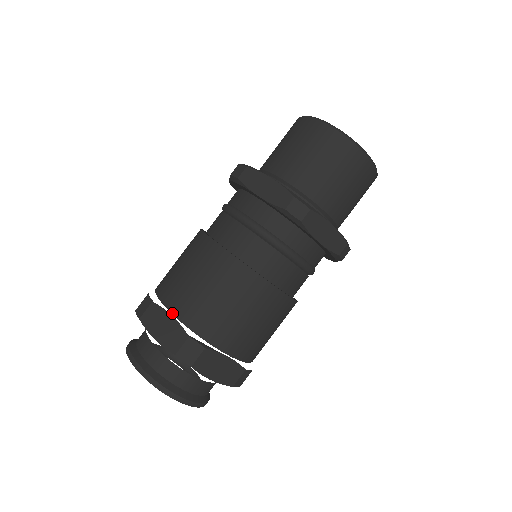
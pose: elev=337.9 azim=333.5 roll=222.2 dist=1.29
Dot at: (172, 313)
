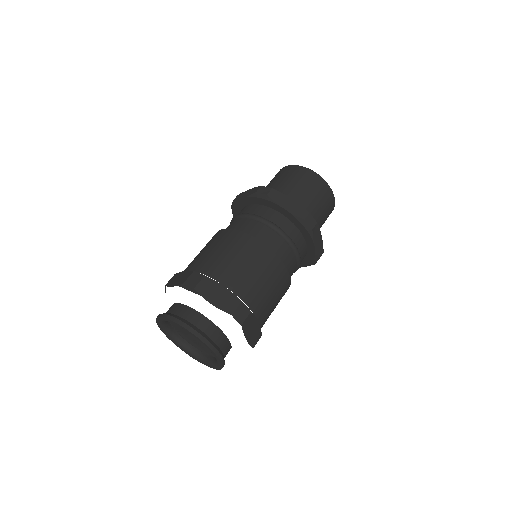
Dot at: (223, 285)
